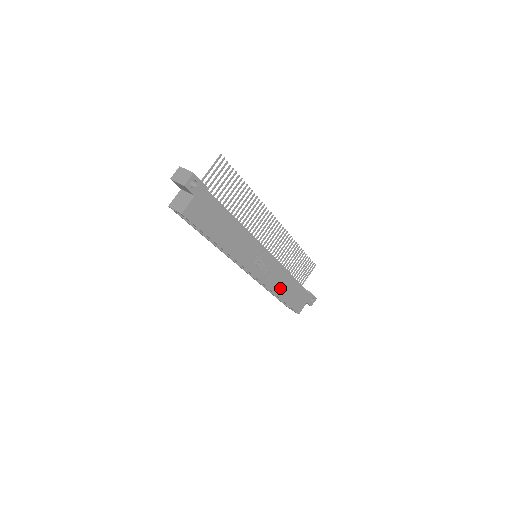
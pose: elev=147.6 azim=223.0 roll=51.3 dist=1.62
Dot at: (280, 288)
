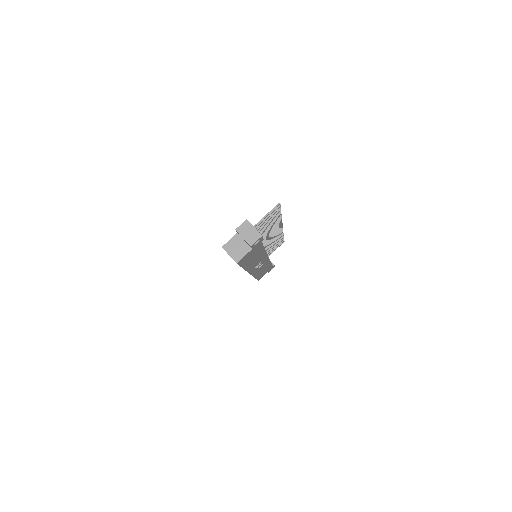
Dot at: (259, 272)
